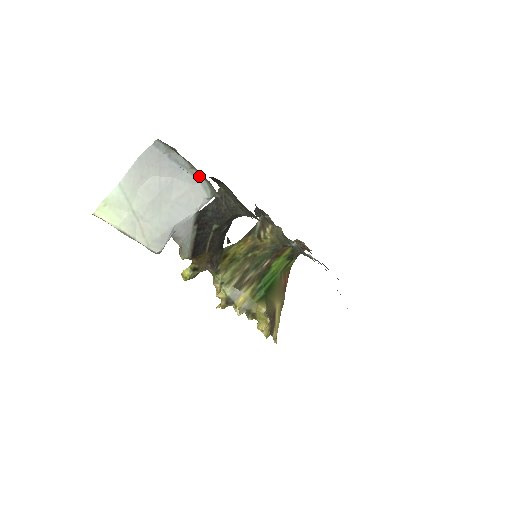
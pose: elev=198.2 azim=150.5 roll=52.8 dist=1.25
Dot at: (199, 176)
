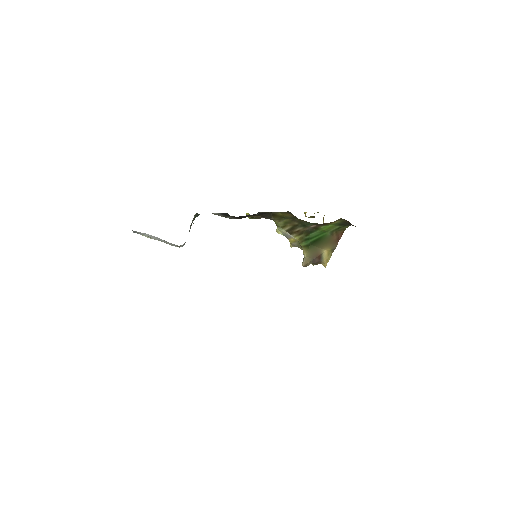
Dot at: occluded
